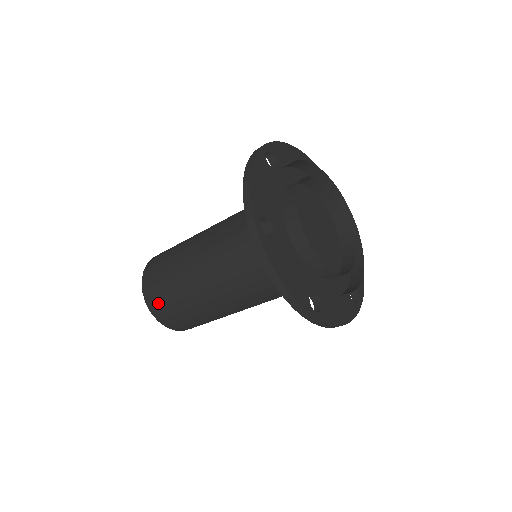
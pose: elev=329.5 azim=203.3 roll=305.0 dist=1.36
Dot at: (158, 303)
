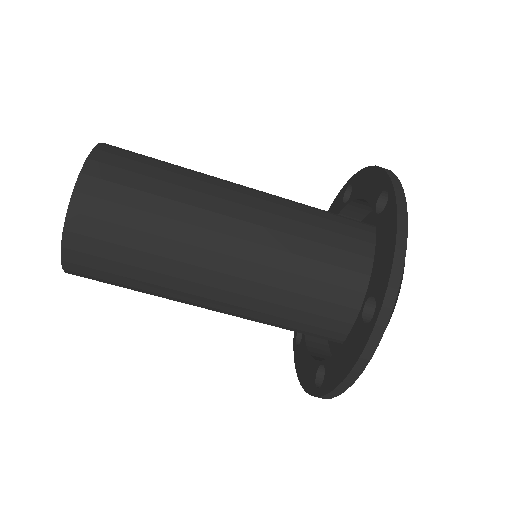
Dot at: (112, 174)
